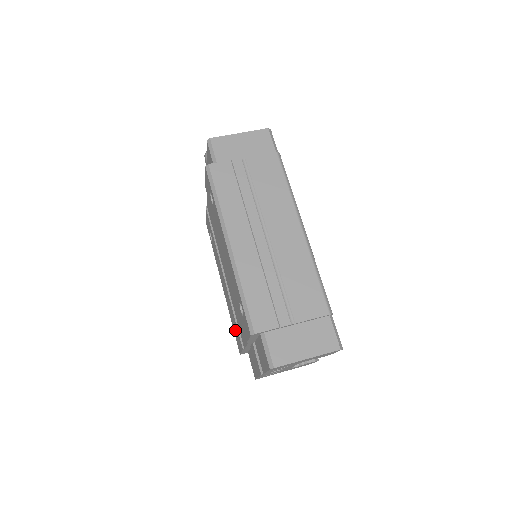
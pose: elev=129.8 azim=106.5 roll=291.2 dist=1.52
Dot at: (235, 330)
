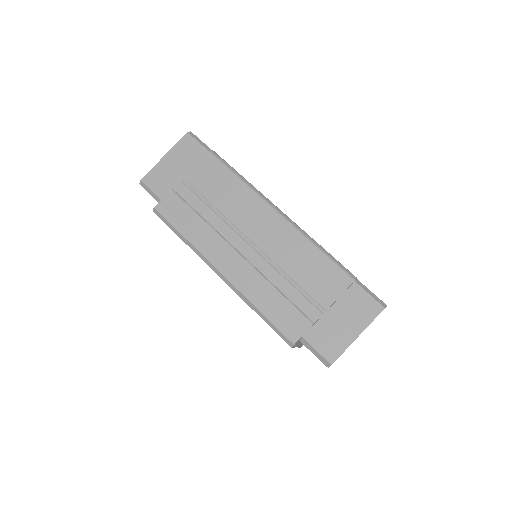
Dot at: occluded
